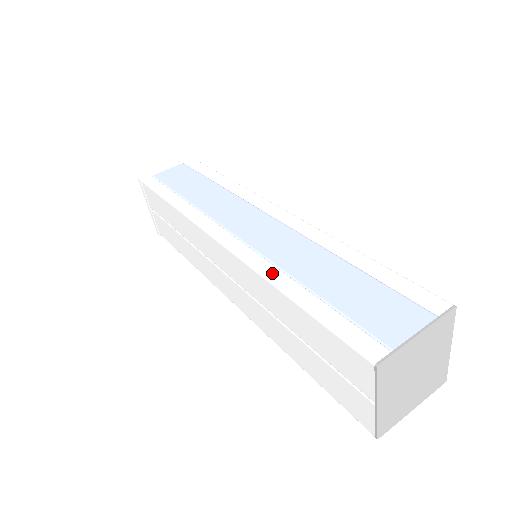
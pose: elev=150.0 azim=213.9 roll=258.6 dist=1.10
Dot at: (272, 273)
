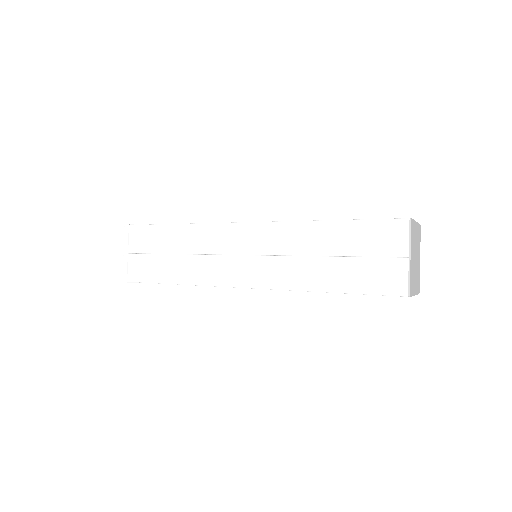
Dot at: occluded
